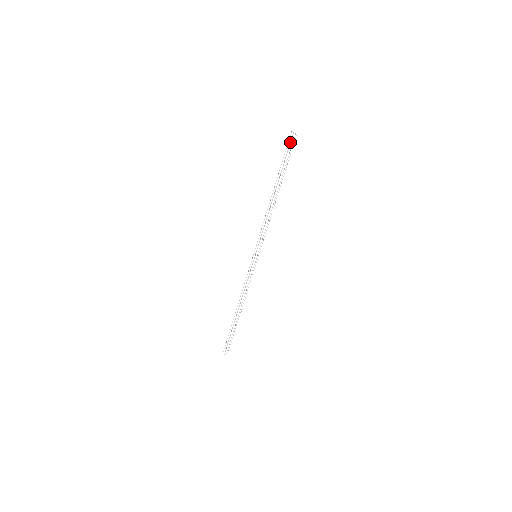
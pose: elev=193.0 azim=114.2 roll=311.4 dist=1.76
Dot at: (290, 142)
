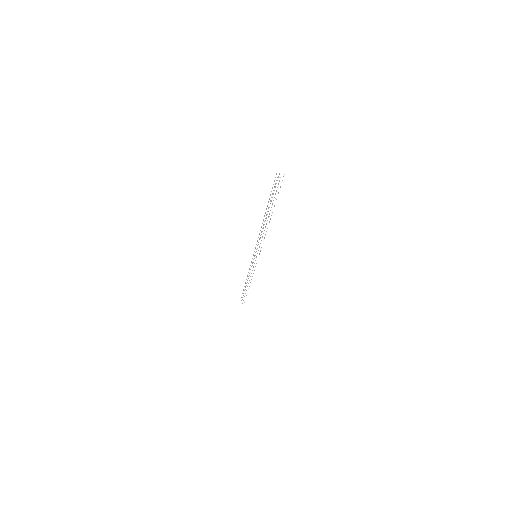
Dot at: occluded
